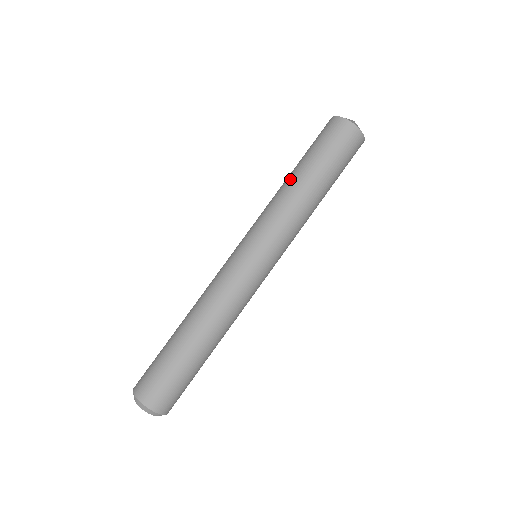
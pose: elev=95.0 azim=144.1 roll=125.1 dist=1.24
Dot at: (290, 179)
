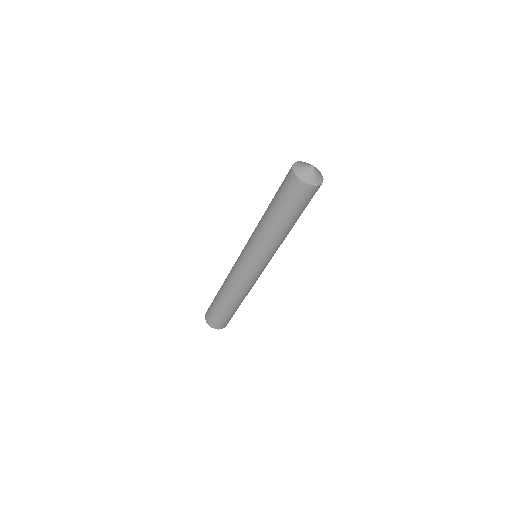
Dot at: (265, 213)
